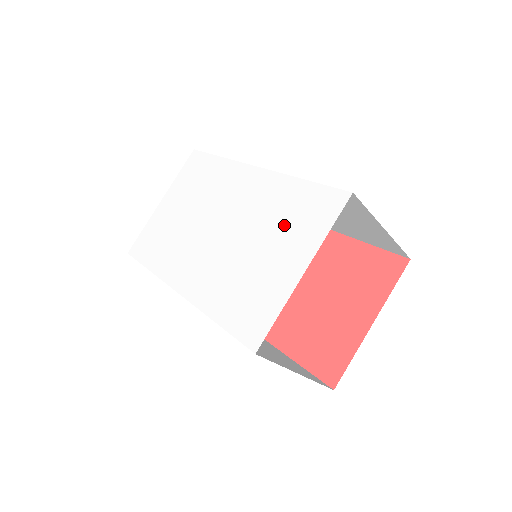
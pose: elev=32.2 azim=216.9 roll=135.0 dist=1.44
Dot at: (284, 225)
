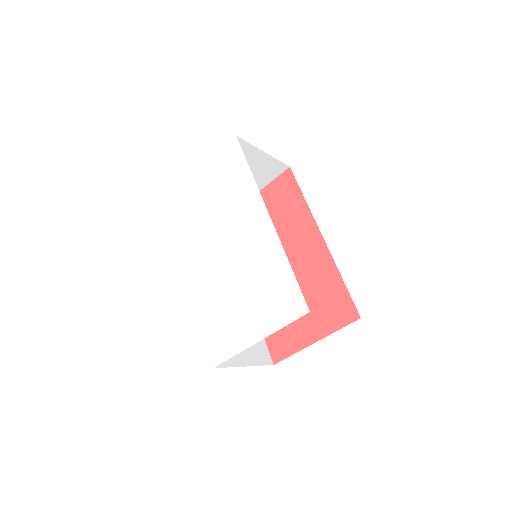
Dot at: (263, 292)
